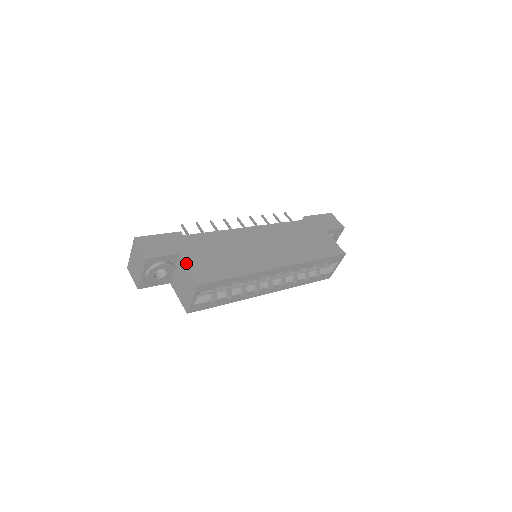
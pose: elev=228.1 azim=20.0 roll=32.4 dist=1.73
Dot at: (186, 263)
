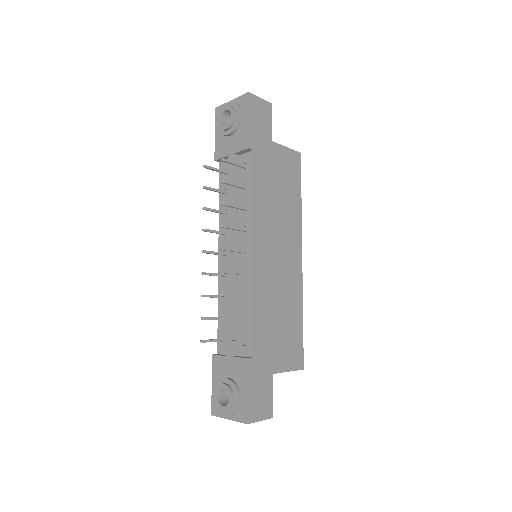
Dot at: occluded
